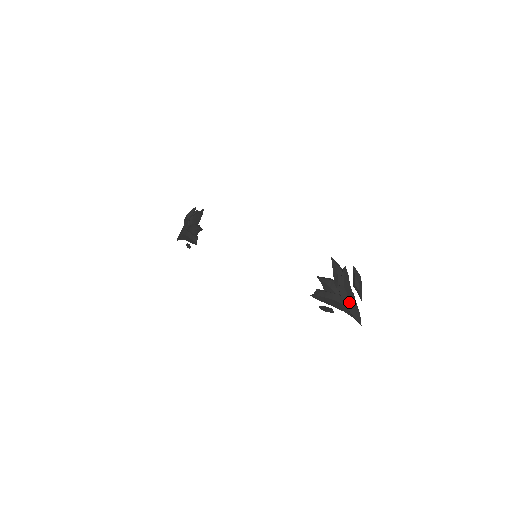
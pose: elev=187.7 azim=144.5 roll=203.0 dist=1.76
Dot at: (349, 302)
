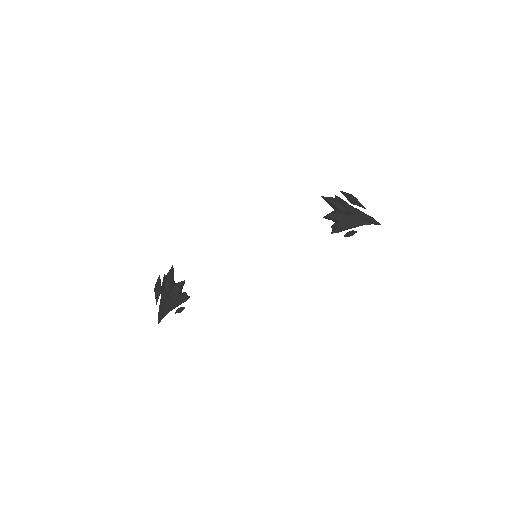
Dot at: (361, 213)
